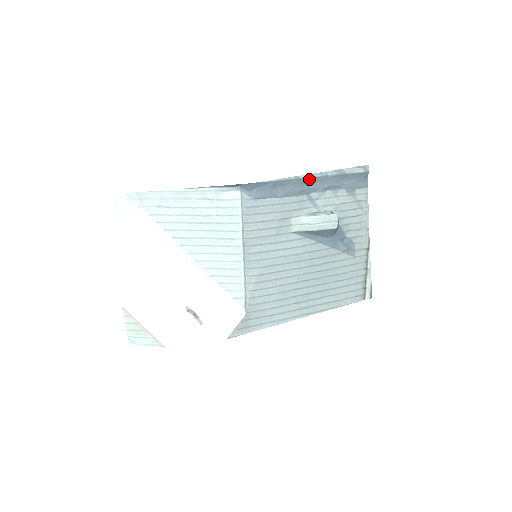
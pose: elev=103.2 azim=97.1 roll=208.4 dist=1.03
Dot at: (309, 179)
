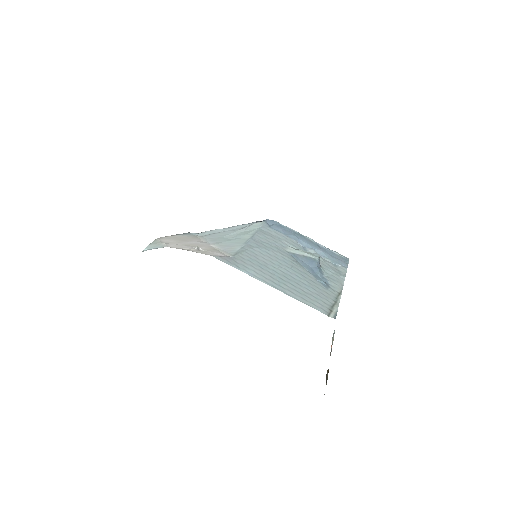
Dot at: (307, 239)
